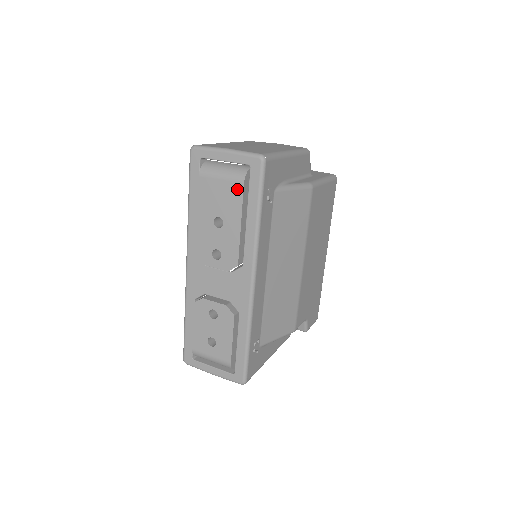
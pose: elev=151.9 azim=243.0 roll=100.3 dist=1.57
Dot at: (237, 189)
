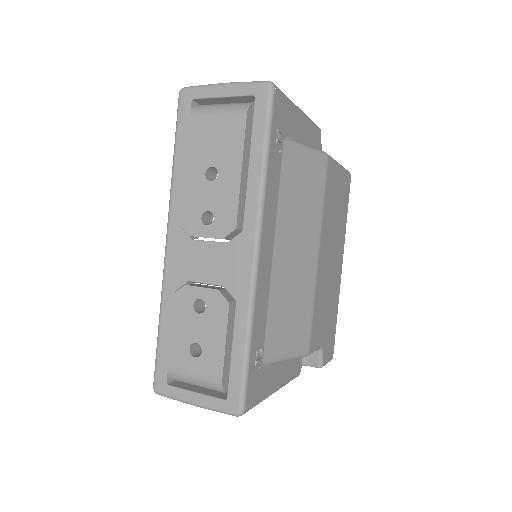
Dot at: (237, 125)
